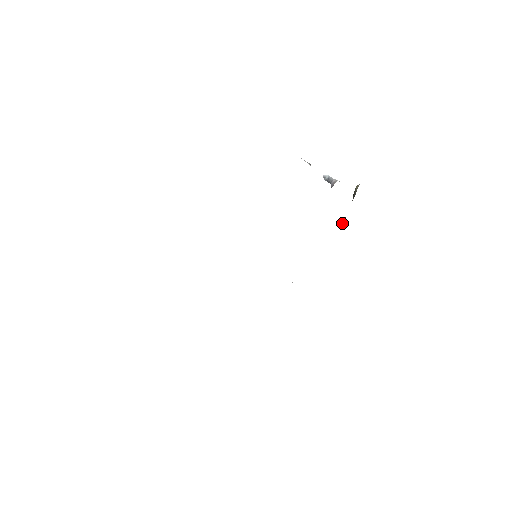
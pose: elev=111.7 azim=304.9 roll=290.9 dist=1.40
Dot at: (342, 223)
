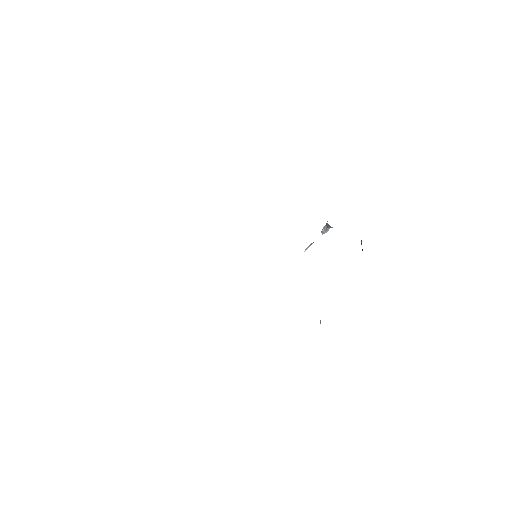
Dot at: occluded
